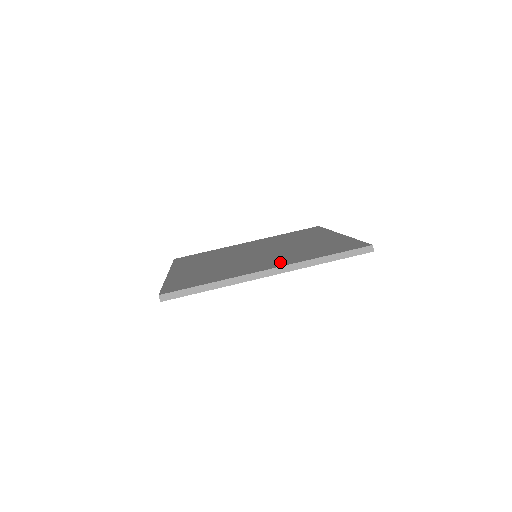
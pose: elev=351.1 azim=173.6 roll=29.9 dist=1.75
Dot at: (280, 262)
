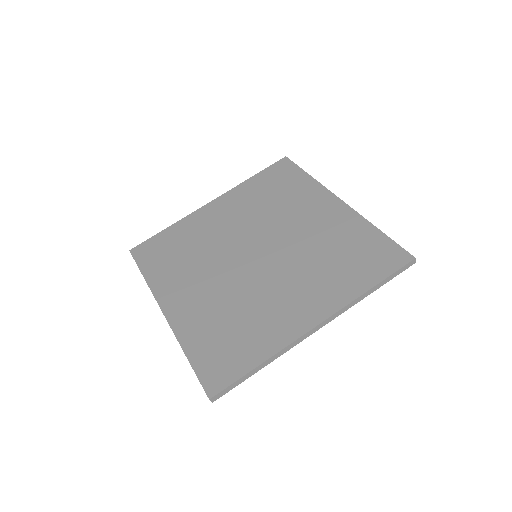
Dot at: (319, 301)
